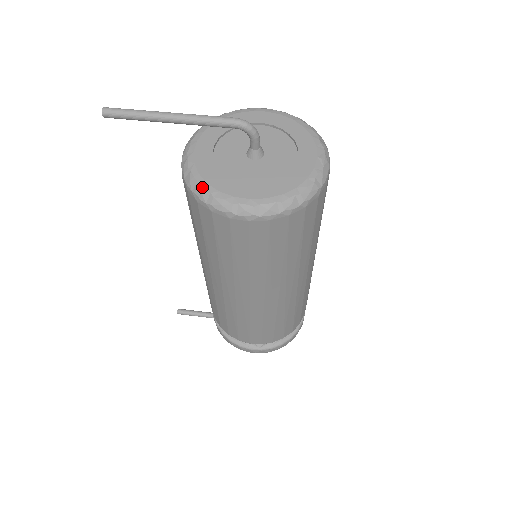
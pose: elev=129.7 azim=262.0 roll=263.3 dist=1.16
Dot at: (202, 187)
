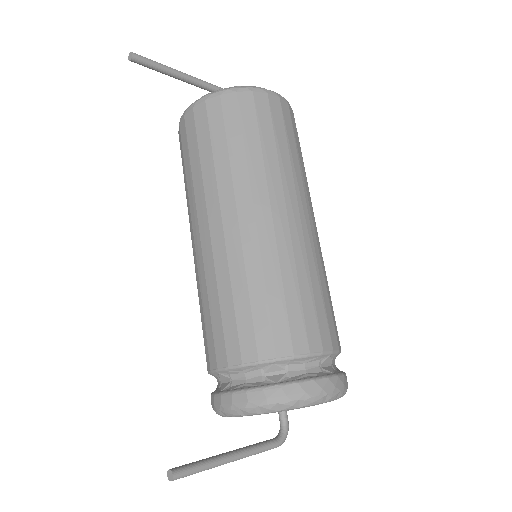
Dot at: (234, 87)
